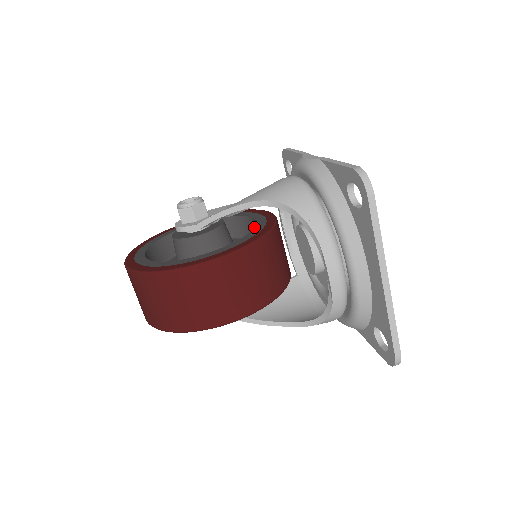
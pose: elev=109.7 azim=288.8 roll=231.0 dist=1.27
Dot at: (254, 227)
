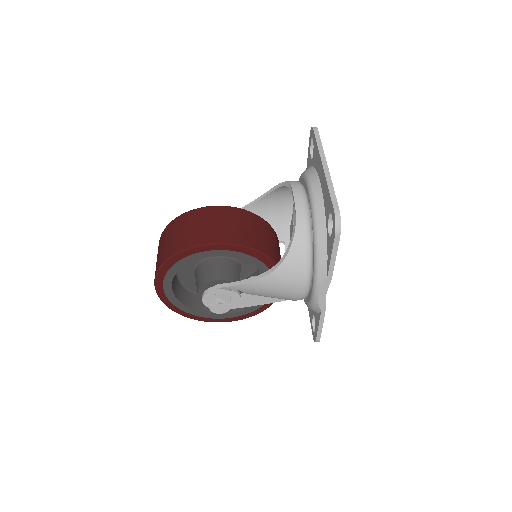
Dot at: occluded
